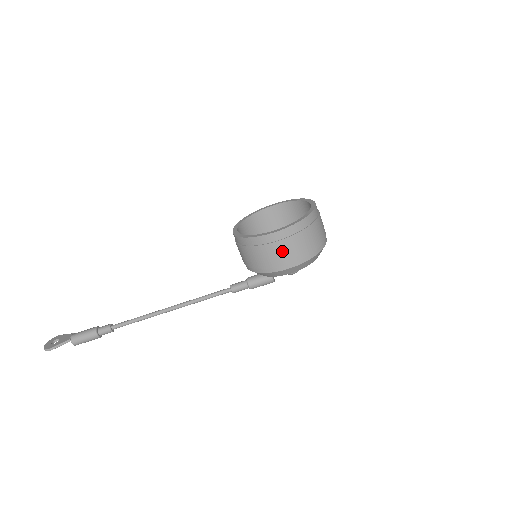
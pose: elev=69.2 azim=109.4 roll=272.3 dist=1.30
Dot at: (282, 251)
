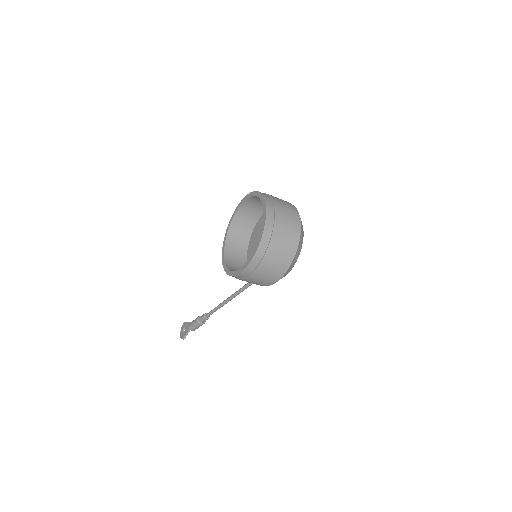
Dot at: (259, 279)
